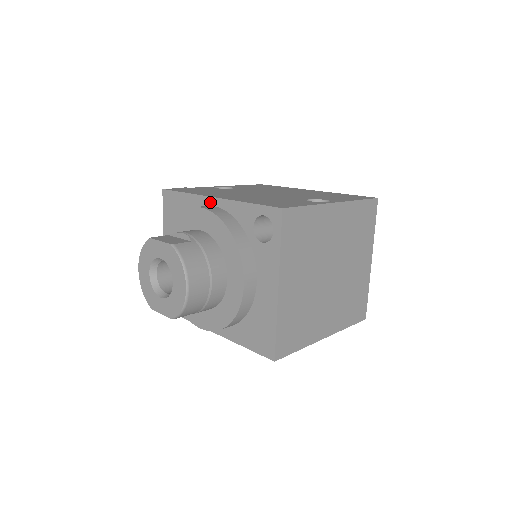
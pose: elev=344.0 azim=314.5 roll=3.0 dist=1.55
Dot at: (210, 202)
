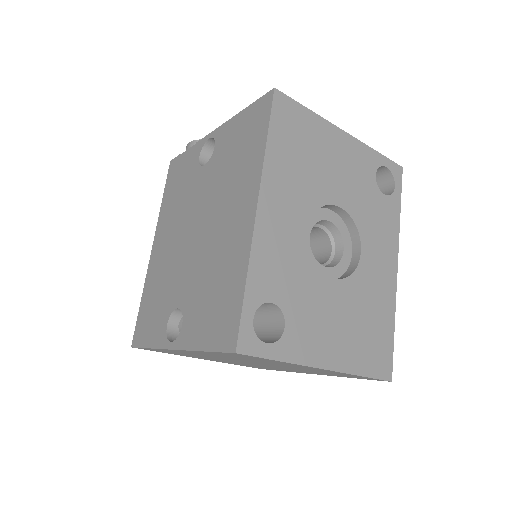
Dot at: occluded
